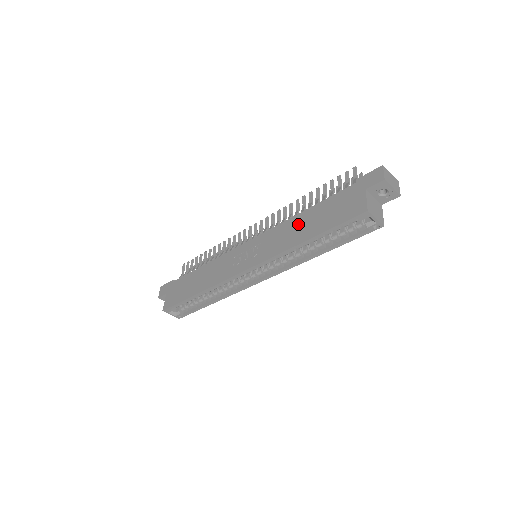
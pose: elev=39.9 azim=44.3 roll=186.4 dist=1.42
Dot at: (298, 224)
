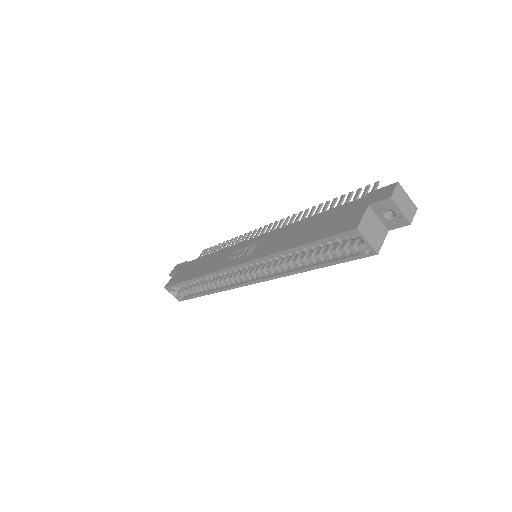
Dot at: (296, 230)
